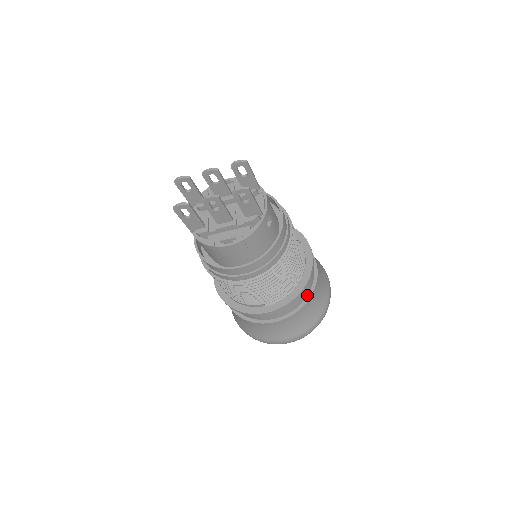
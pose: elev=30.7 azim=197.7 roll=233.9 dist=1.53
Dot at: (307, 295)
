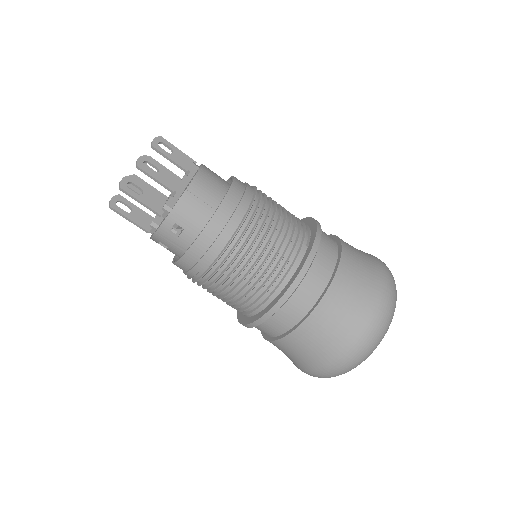
Dot at: occluded
